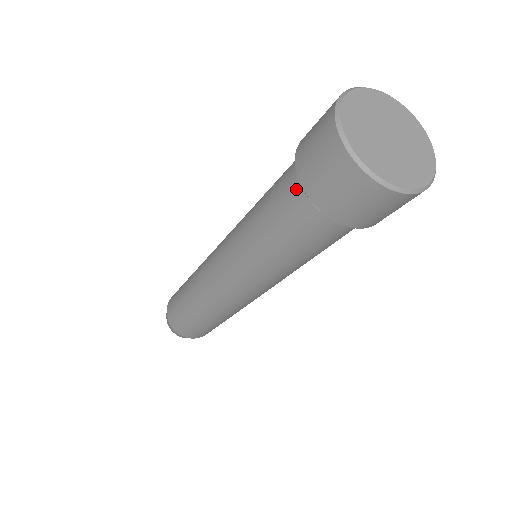
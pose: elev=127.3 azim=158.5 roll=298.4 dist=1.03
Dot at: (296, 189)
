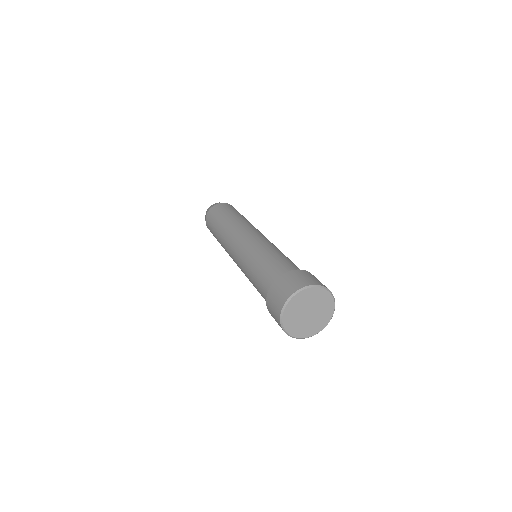
Dot at: (272, 282)
